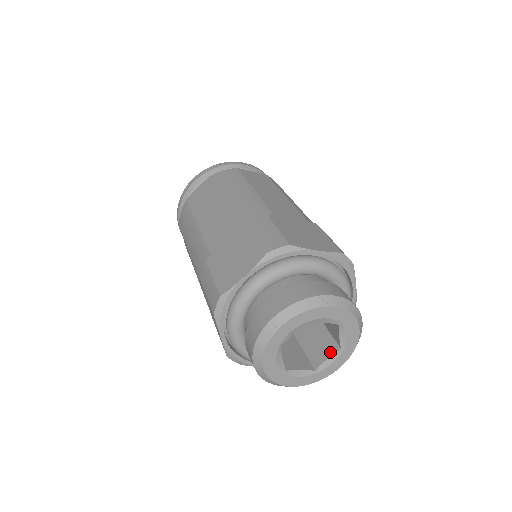
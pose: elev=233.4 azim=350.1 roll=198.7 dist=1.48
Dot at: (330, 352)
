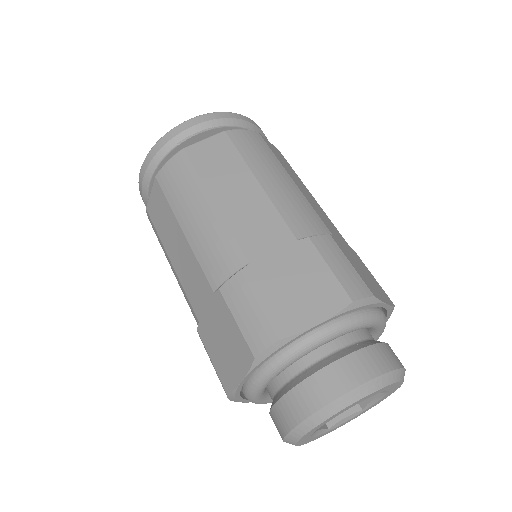
Dot at: (349, 410)
